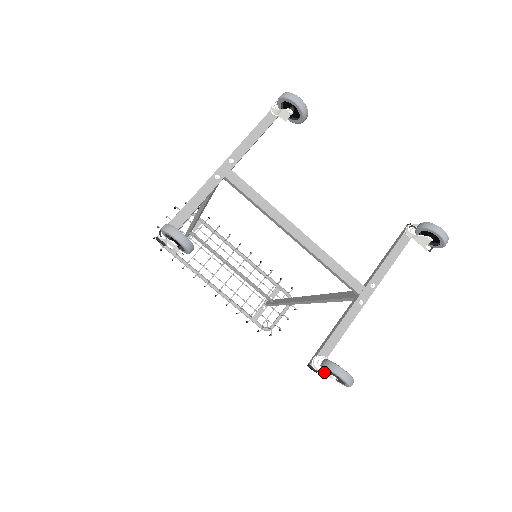
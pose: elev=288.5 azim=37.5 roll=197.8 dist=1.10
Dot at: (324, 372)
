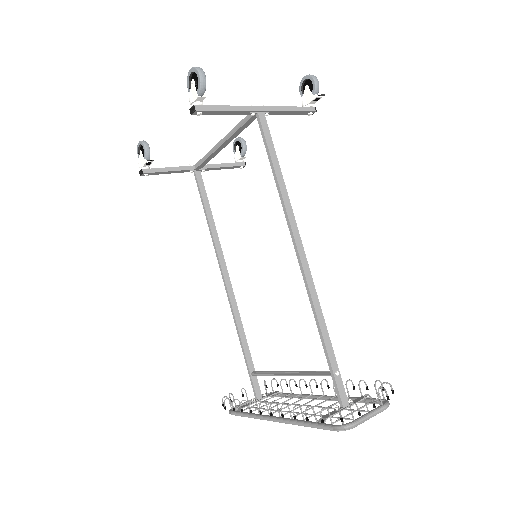
Dot at: (193, 95)
